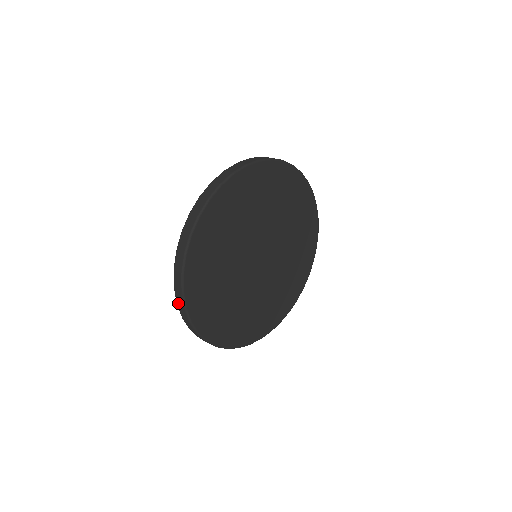
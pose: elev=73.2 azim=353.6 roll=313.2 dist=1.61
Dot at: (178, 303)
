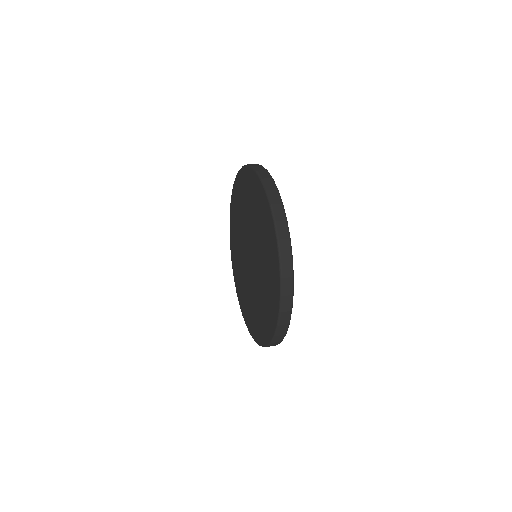
Dot at: occluded
